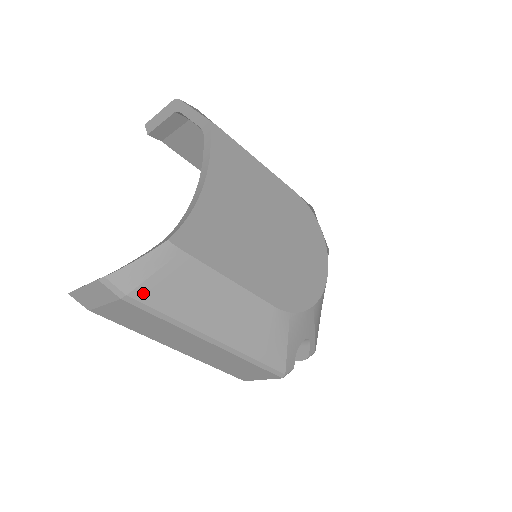
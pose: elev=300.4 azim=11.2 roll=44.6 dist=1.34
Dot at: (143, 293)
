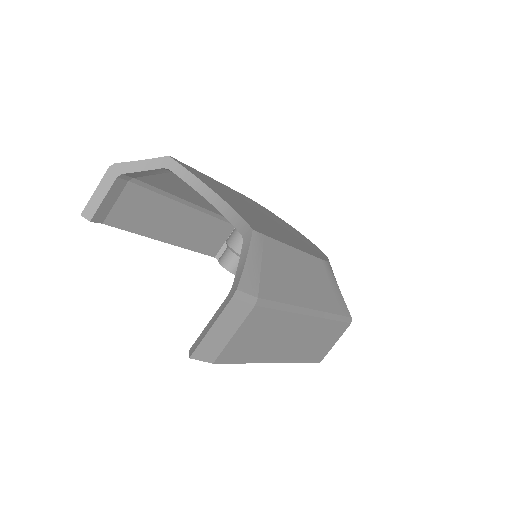
Dot at: (264, 289)
